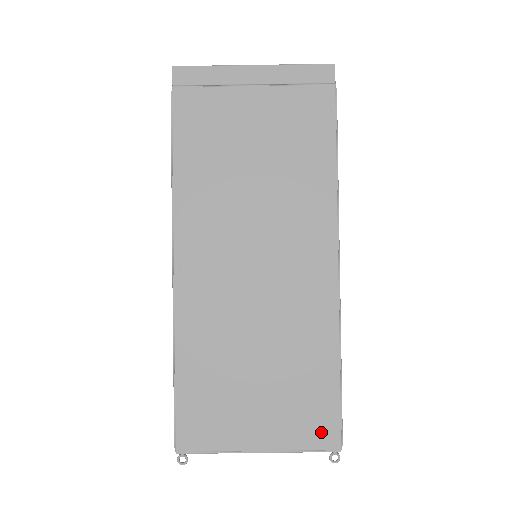
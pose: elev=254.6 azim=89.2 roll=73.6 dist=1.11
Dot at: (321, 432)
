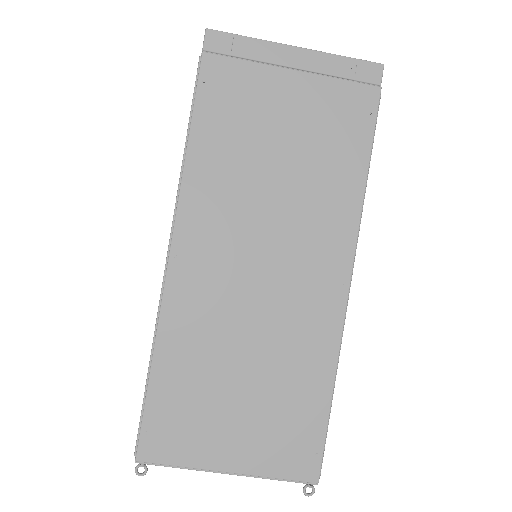
Dot at: (300, 461)
